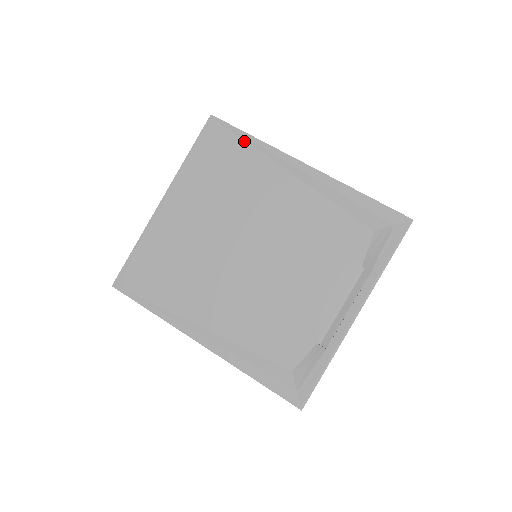
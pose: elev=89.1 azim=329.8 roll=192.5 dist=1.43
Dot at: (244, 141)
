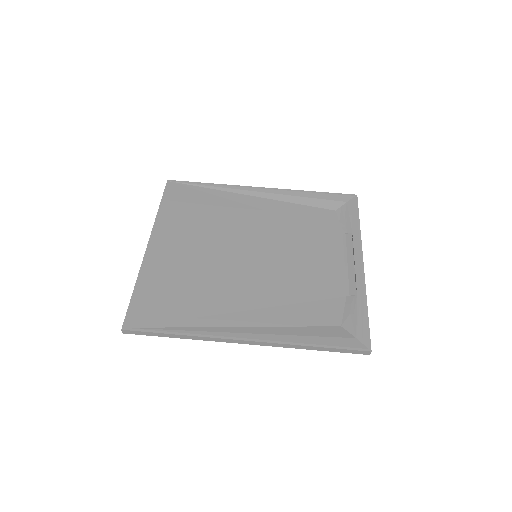
Dot at: (204, 188)
